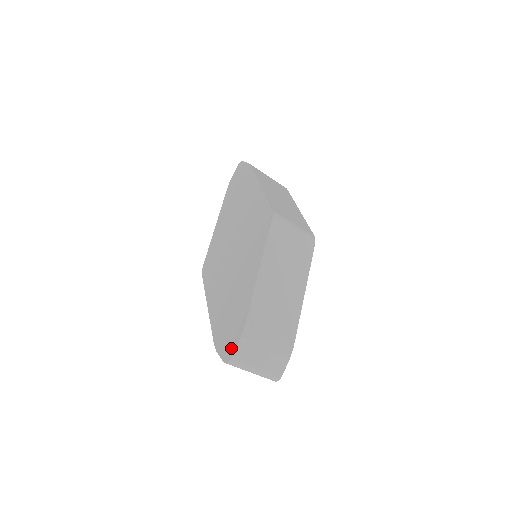
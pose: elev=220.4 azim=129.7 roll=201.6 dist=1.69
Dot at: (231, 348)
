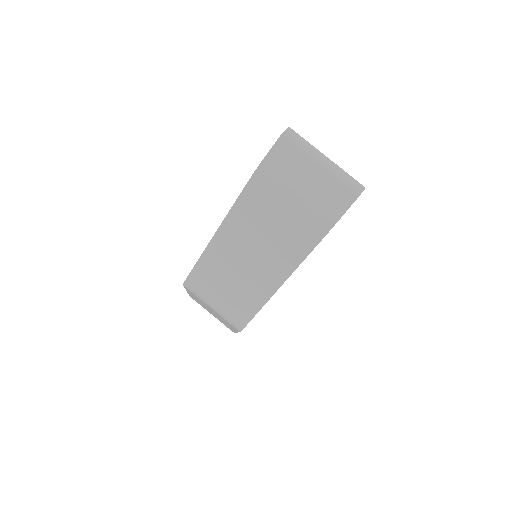
Dot at: occluded
